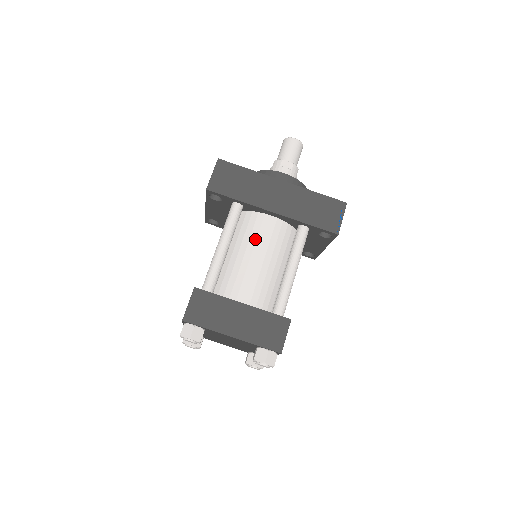
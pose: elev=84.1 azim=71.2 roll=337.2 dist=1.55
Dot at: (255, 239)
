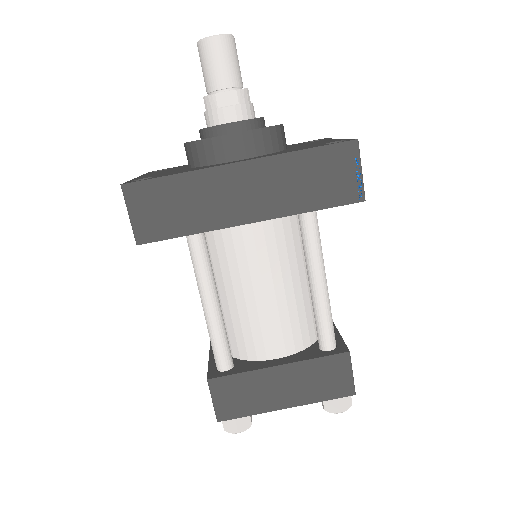
Dot at: (247, 268)
